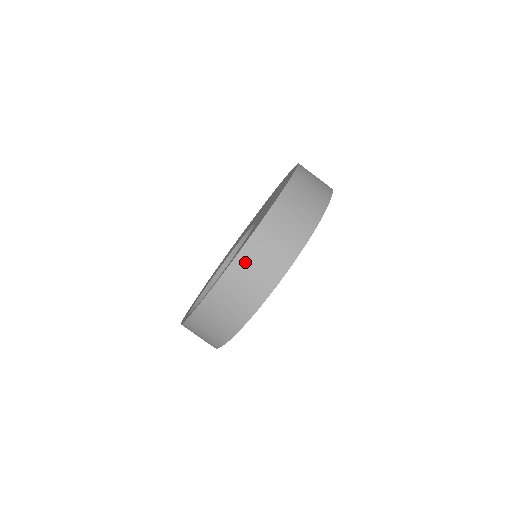
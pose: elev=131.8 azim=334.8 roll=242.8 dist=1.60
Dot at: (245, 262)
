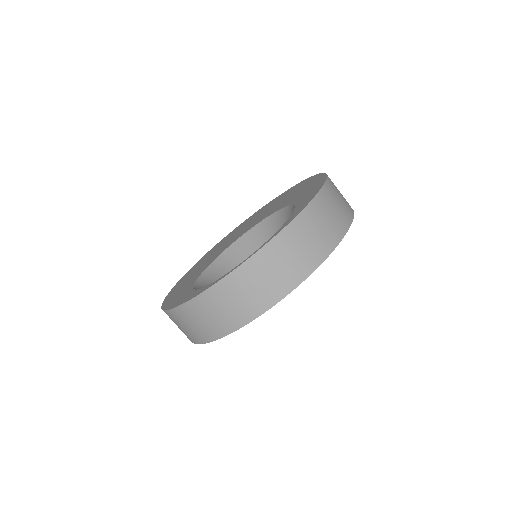
Dot at: (322, 204)
